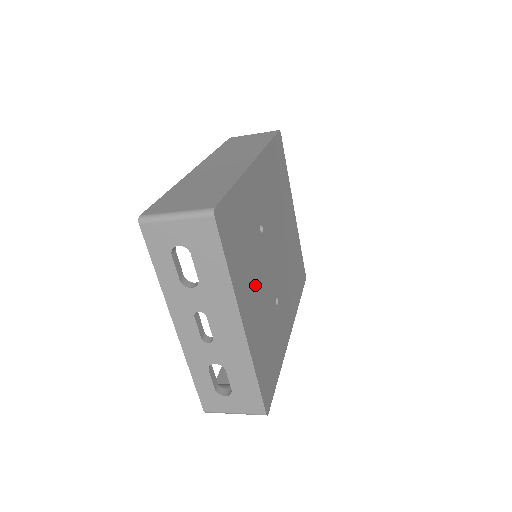
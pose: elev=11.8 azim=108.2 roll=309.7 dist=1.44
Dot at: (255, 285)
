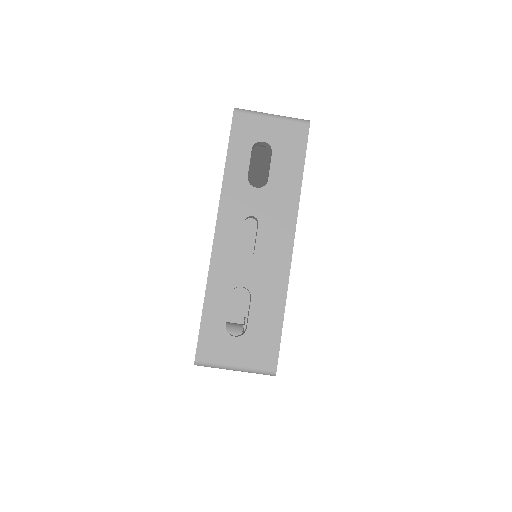
Dot at: occluded
